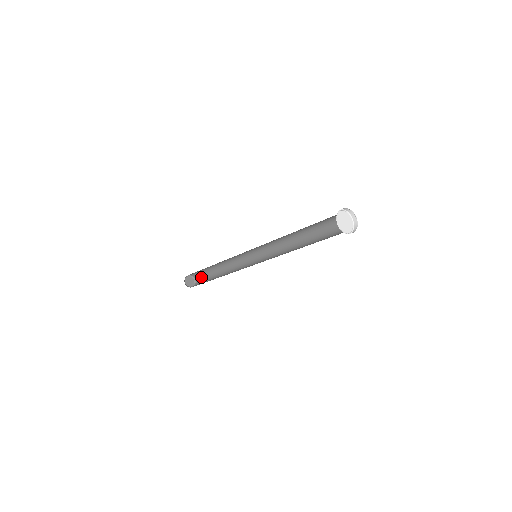
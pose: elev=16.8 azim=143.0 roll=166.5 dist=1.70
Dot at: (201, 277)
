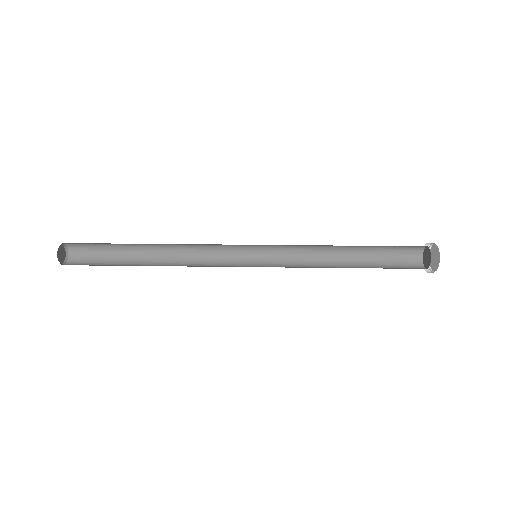
Dot at: (84, 244)
